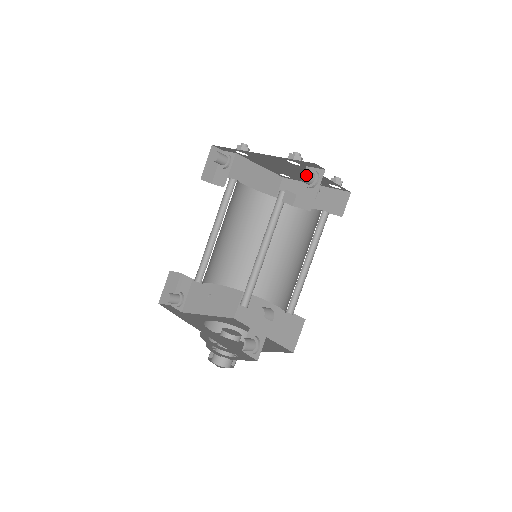
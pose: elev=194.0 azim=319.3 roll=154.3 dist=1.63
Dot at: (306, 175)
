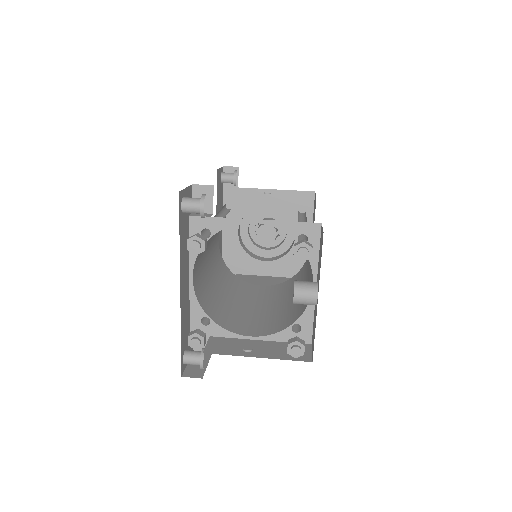
Dot at: (186, 363)
